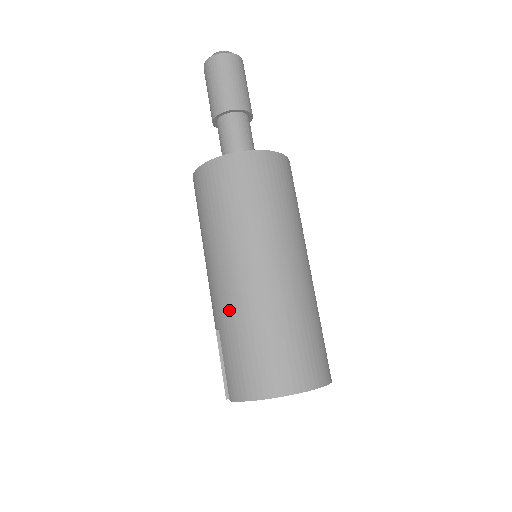
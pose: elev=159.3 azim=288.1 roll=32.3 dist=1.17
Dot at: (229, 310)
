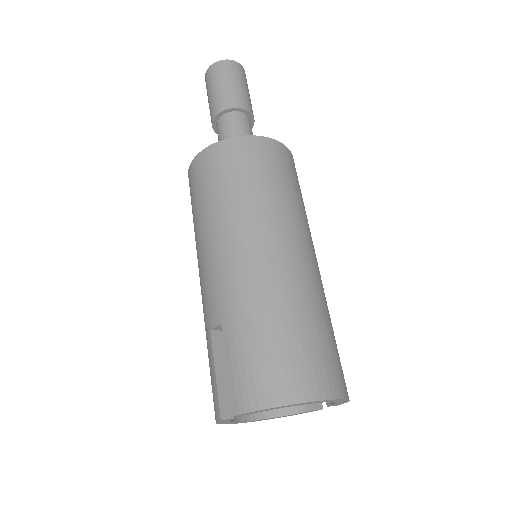
Dot at: (242, 296)
